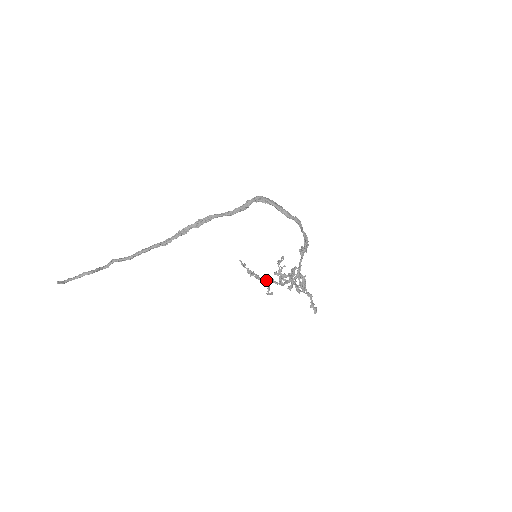
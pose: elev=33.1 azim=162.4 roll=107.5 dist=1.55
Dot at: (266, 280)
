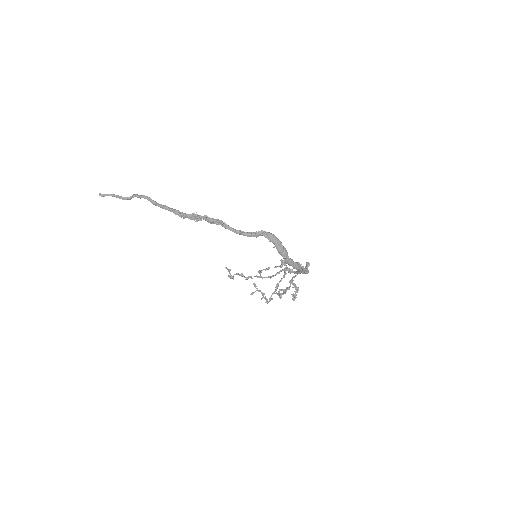
Dot at: occluded
